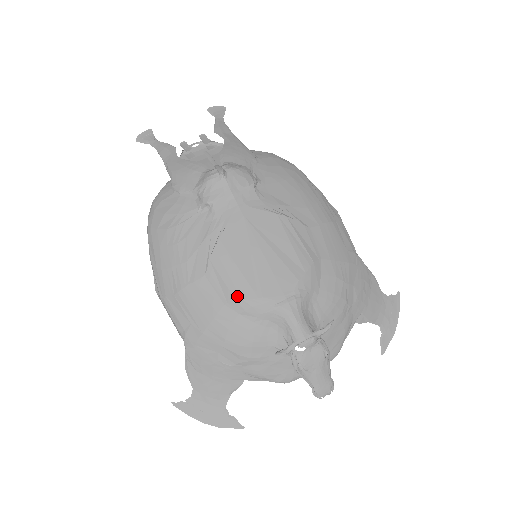
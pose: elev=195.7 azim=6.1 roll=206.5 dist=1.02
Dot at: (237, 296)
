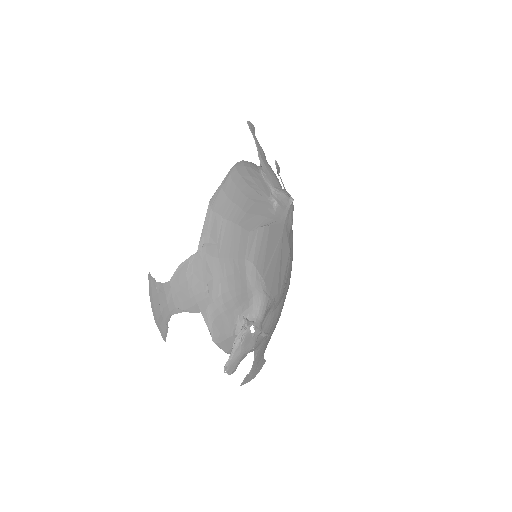
Dot at: (255, 263)
